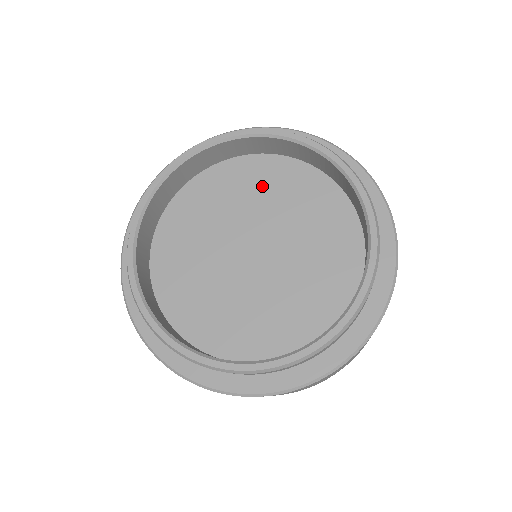
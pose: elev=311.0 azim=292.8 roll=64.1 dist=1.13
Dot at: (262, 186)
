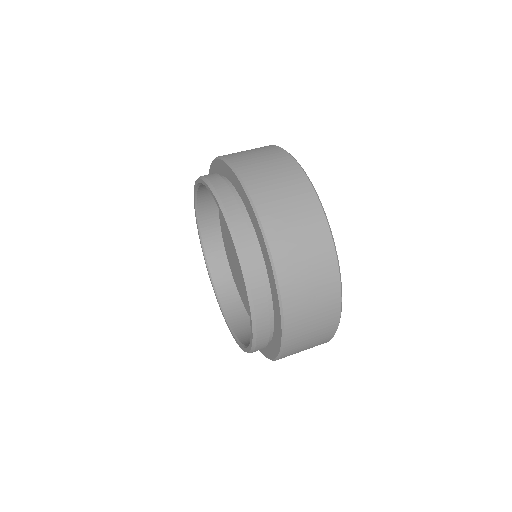
Dot at: occluded
